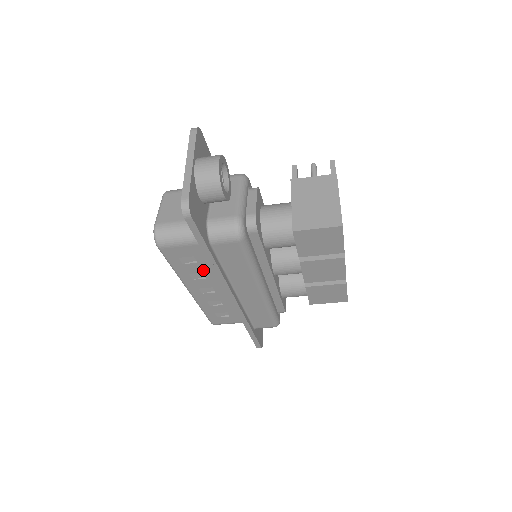
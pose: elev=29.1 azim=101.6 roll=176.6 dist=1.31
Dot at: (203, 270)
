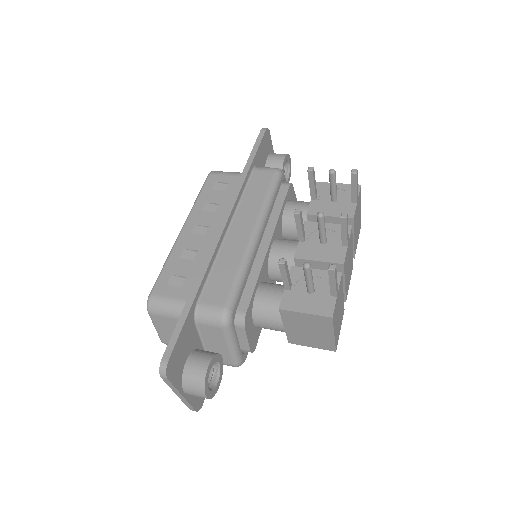
Dot at: occluded
